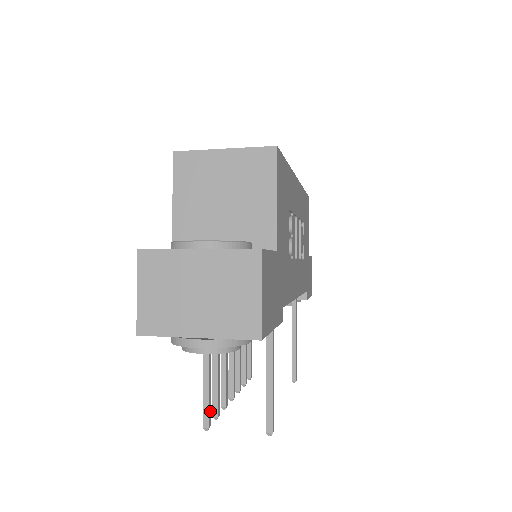
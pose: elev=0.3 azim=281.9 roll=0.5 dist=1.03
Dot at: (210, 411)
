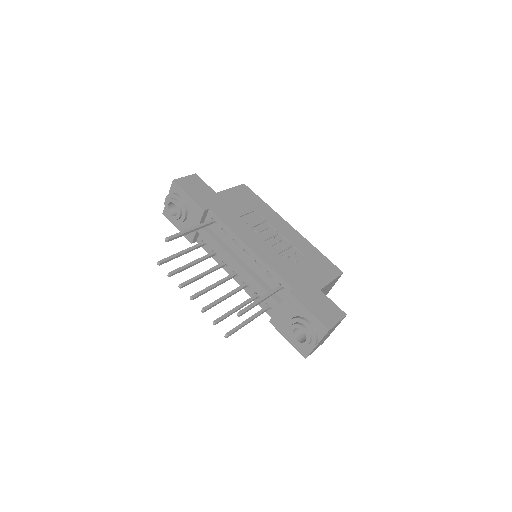
Dot at: (166, 261)
